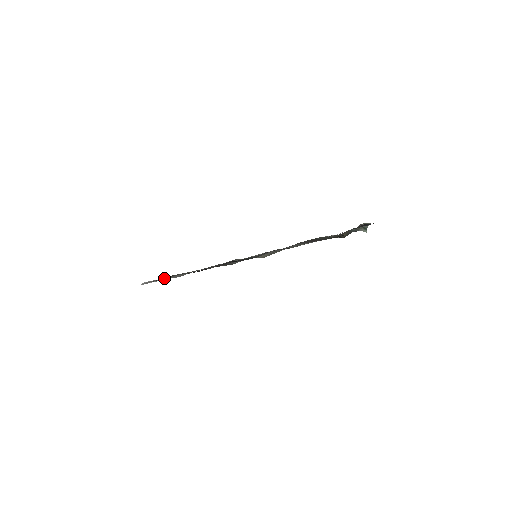
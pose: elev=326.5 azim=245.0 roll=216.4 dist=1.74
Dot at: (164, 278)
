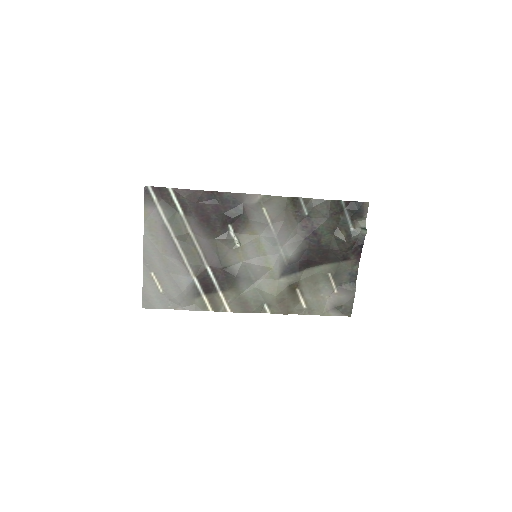
Dot at: (158, 219)
